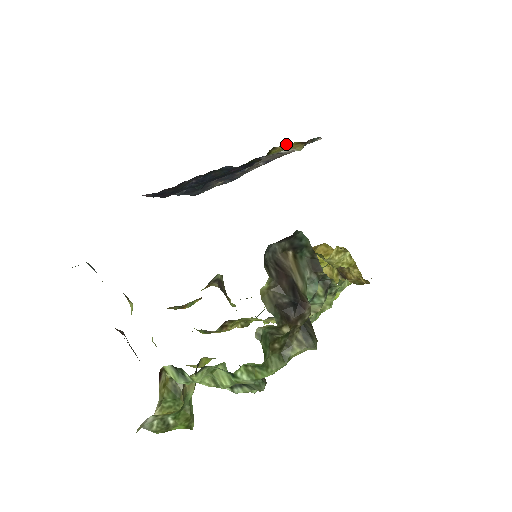
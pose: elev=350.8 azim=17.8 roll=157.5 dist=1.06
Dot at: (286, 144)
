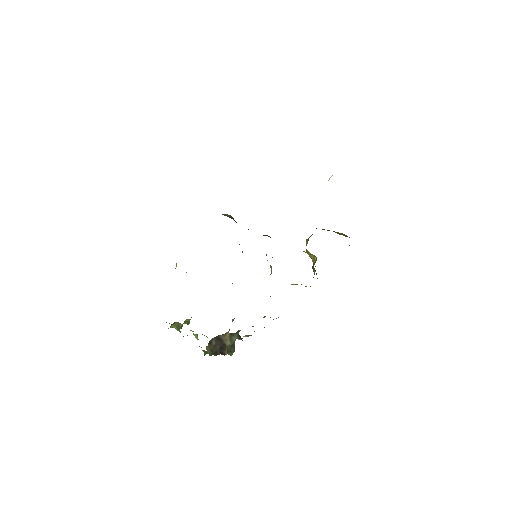
Dot at: occluded
